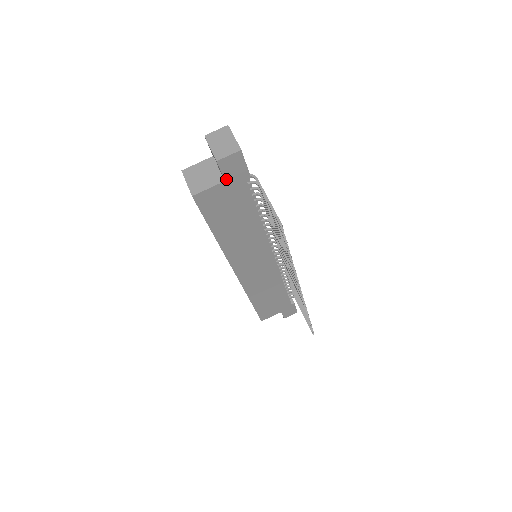
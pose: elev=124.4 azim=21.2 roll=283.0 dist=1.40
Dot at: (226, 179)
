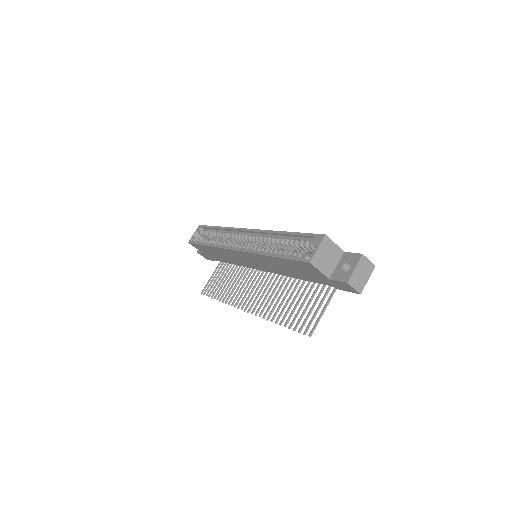
Dot at: (331, 280)
